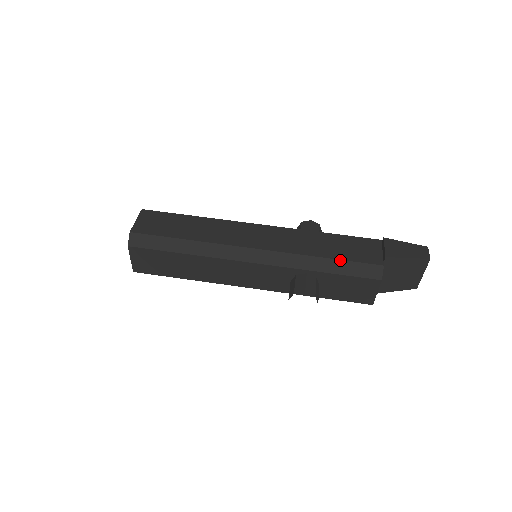
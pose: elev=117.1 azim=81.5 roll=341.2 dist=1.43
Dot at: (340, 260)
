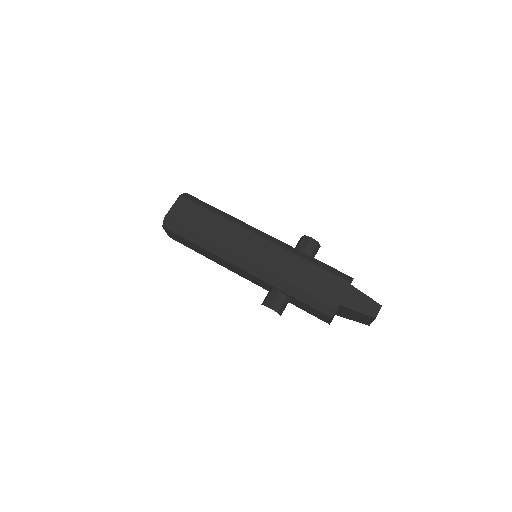
Dot at: (306, 293)
